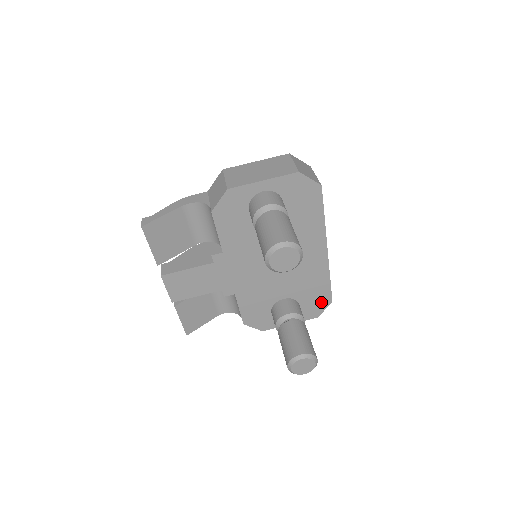
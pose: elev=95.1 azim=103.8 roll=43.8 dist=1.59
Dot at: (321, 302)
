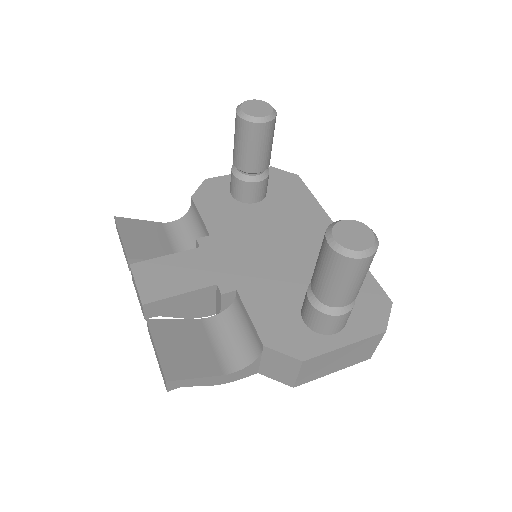
Dot at: (375, 303)
